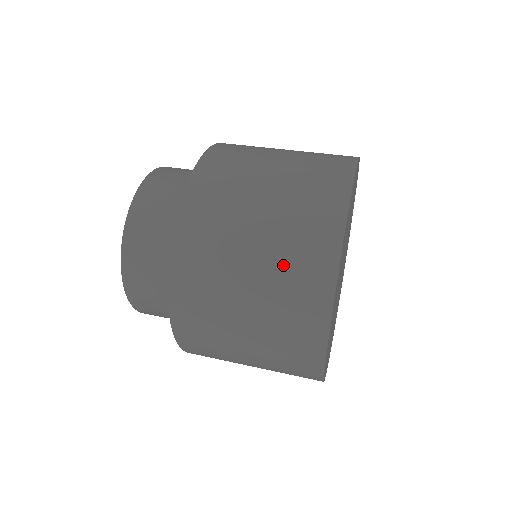
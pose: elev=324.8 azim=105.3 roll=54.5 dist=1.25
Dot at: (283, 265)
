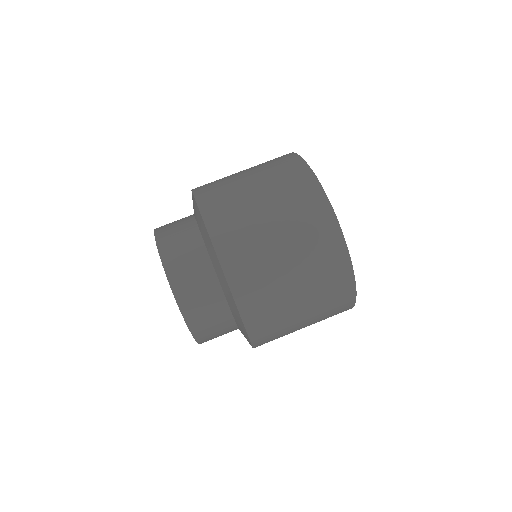
Dot at: (317, 277)
